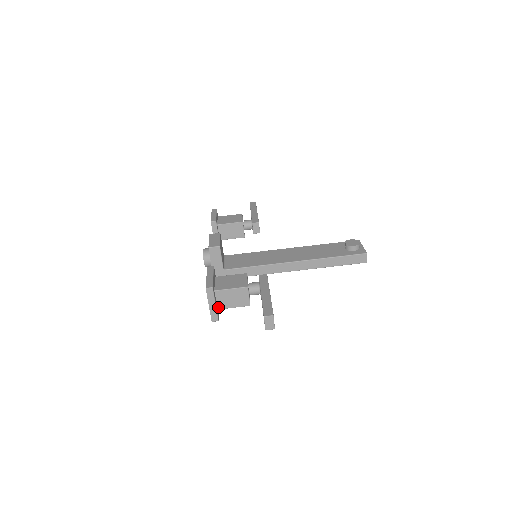
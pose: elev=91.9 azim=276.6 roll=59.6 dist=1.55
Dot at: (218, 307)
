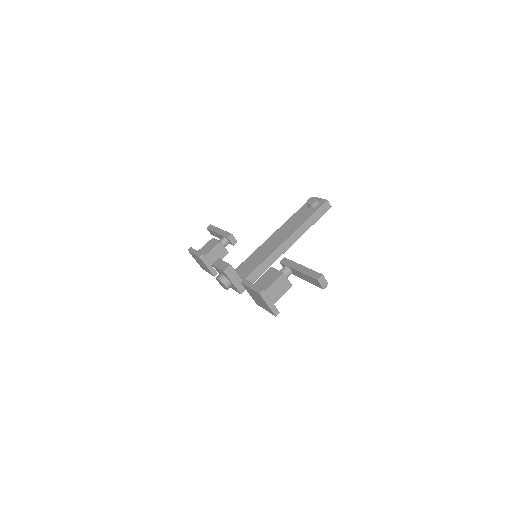
Dot at: occluded
